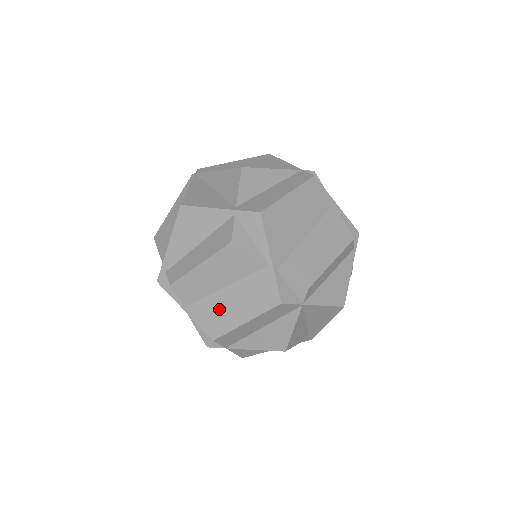
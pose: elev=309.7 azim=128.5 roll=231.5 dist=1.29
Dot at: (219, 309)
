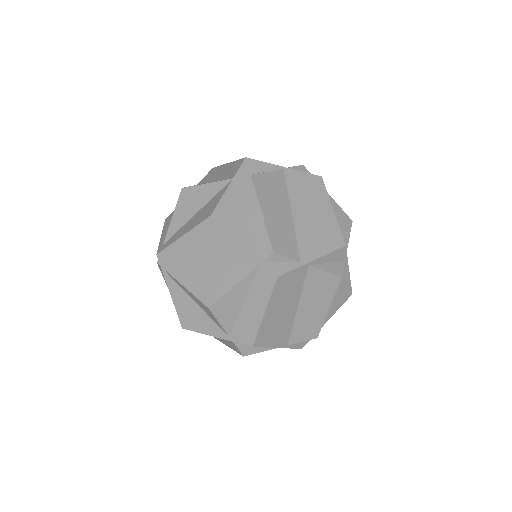
Dot at: occluded
